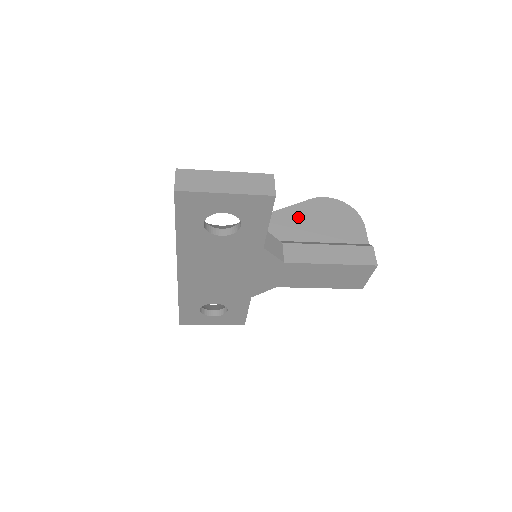
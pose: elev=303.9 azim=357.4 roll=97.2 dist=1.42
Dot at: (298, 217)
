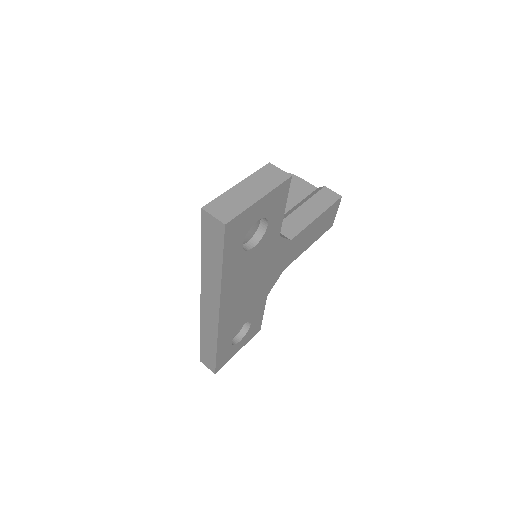
Dot at: occluded
